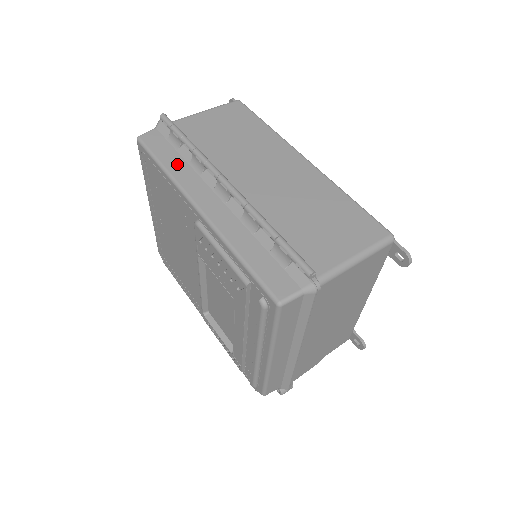
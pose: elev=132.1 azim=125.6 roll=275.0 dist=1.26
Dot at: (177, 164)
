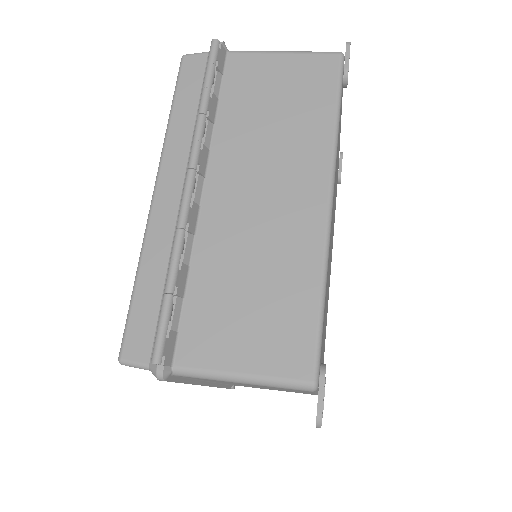
Dot at: (184, 119)
